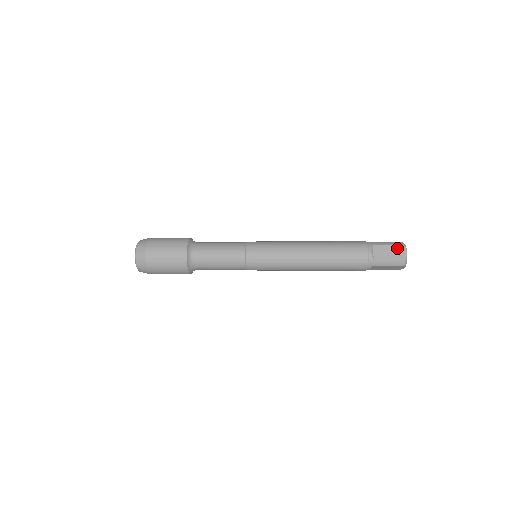
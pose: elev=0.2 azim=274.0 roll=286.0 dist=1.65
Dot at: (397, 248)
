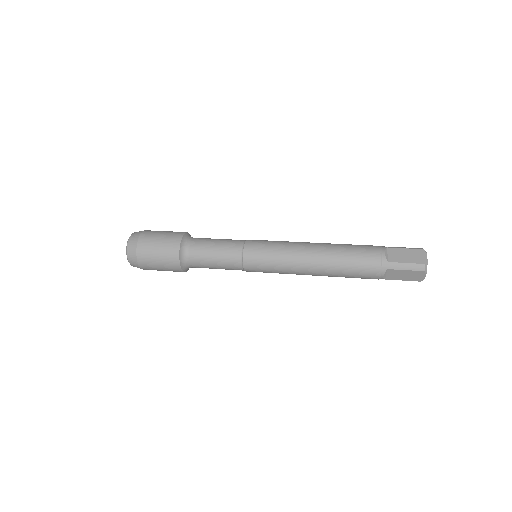
Dot at: (415, 252)
